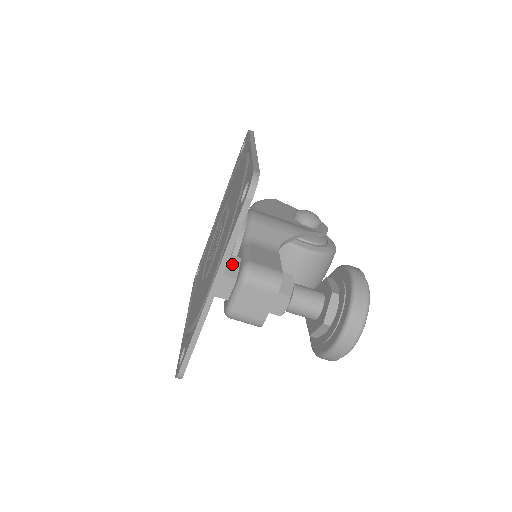
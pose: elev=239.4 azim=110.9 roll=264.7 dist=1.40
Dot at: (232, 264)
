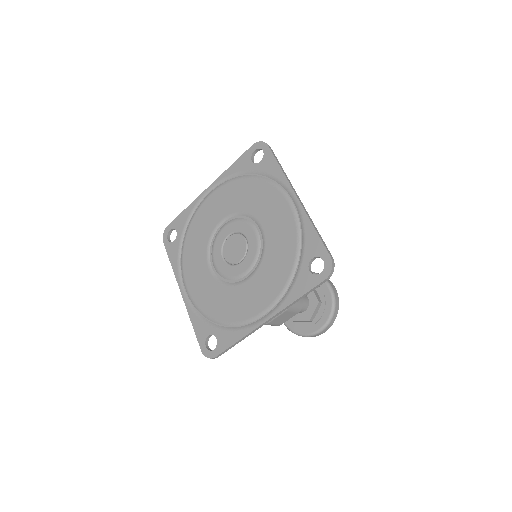
Dot at: occluded
